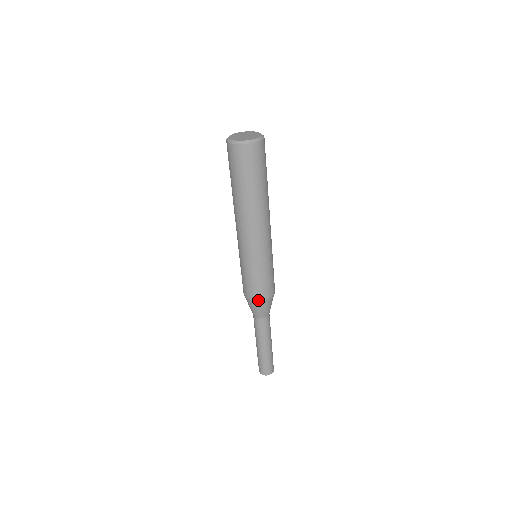
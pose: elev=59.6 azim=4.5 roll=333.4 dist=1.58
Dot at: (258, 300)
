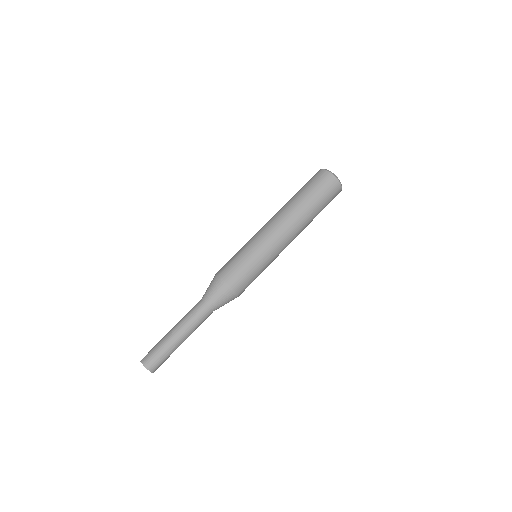
Dot at: (219, 275)
